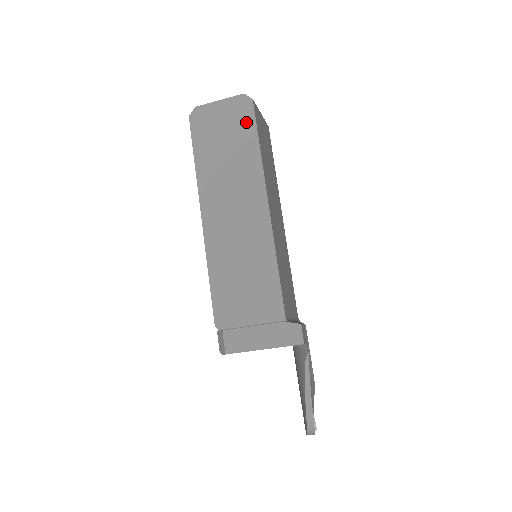
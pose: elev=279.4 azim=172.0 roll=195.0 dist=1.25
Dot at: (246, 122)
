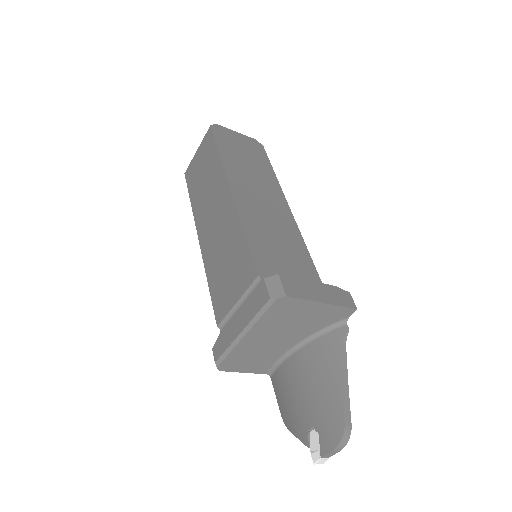
Dot at: (261, 154)
